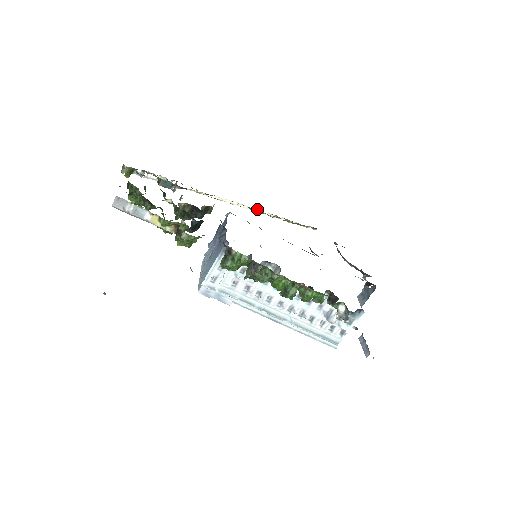
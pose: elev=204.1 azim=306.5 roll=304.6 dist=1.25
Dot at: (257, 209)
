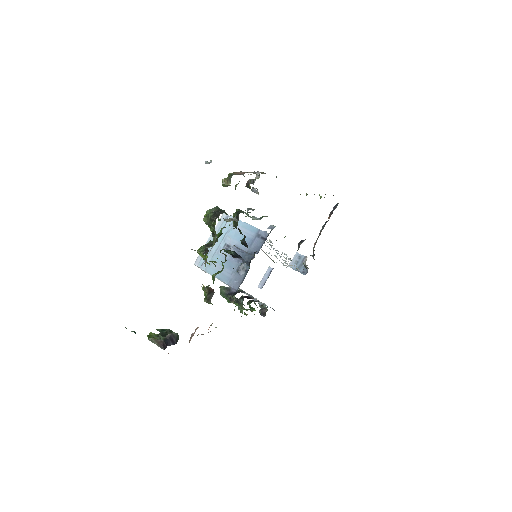
Dot at: (306, 194)
